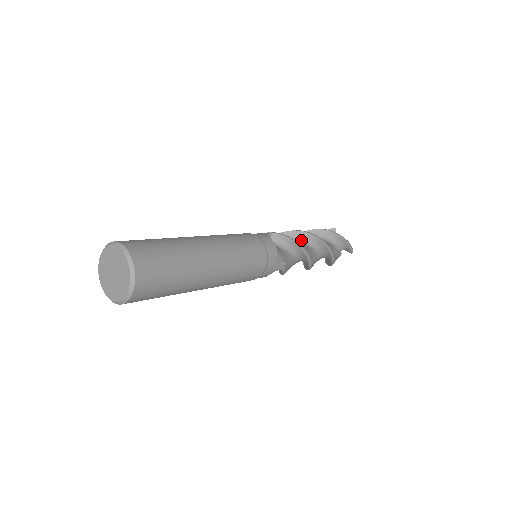
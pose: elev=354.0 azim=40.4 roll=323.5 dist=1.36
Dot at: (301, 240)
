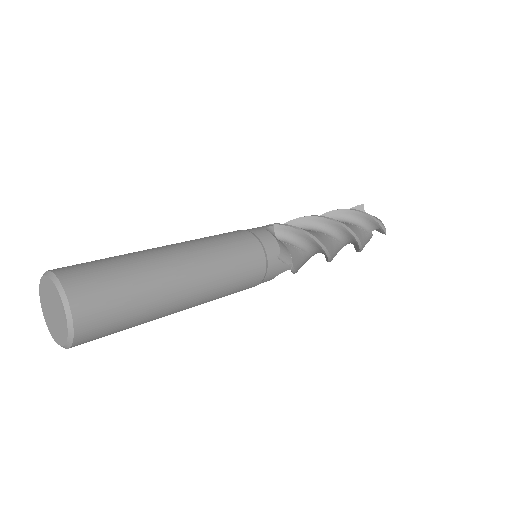
Dot at: (316, 227)
